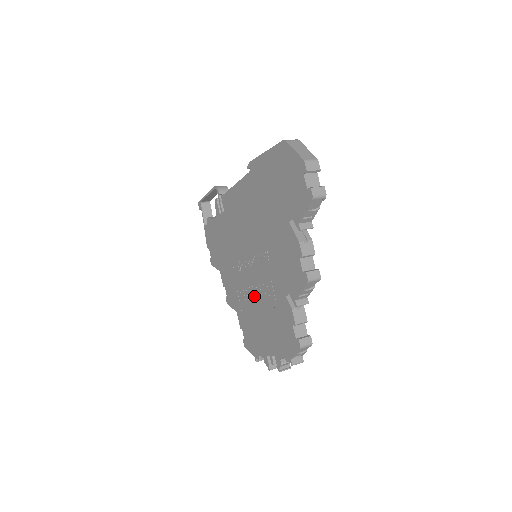
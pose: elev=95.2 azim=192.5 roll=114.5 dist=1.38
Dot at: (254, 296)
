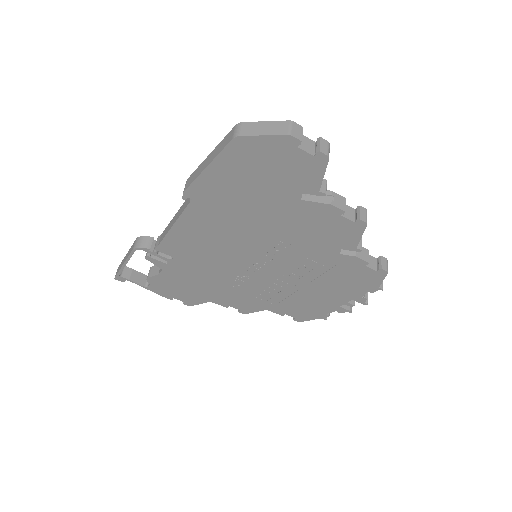
Dot at: (286, 284)
